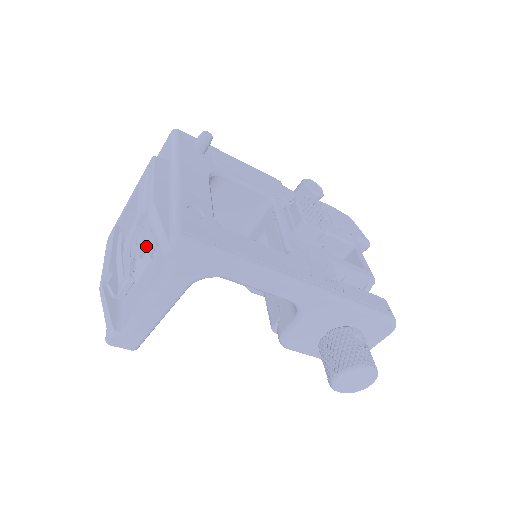
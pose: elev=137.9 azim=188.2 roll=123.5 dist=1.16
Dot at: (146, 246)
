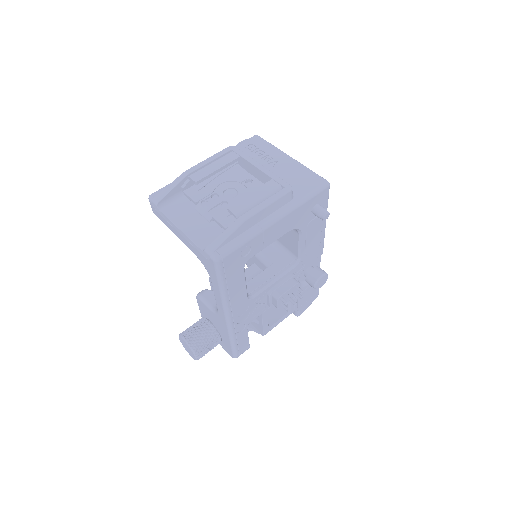
Dot at: (217, 216)
